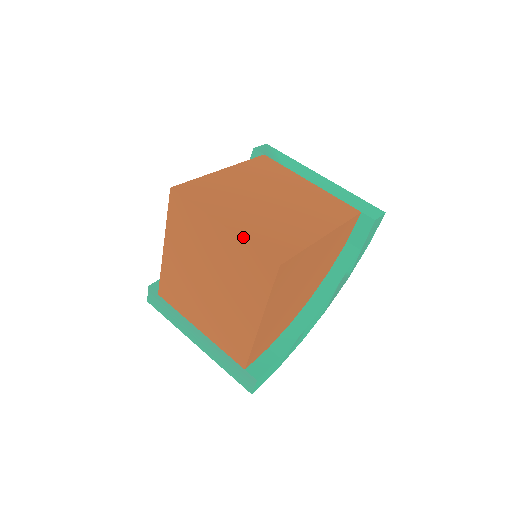
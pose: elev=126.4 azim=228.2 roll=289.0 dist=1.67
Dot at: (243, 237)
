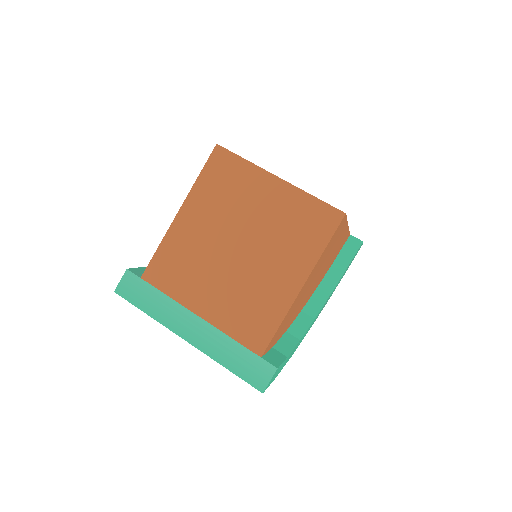
Dot at: (303, 190)
